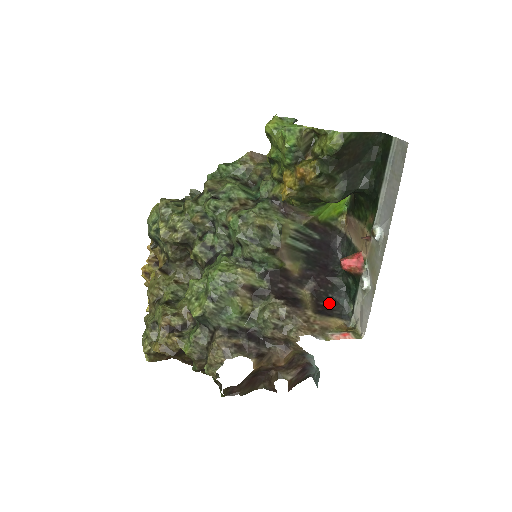
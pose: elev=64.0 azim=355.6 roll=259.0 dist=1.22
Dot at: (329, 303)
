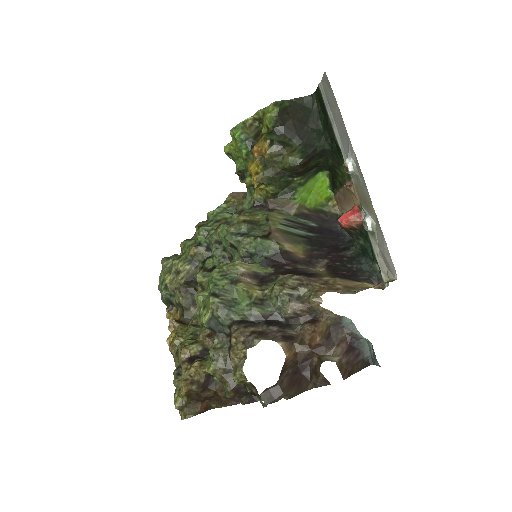
Dot at: (350, 272)
